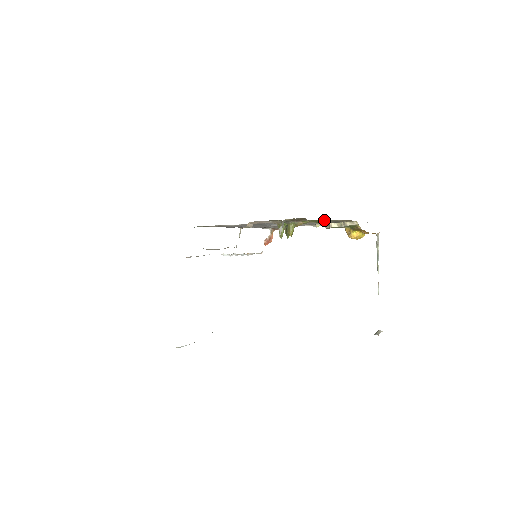
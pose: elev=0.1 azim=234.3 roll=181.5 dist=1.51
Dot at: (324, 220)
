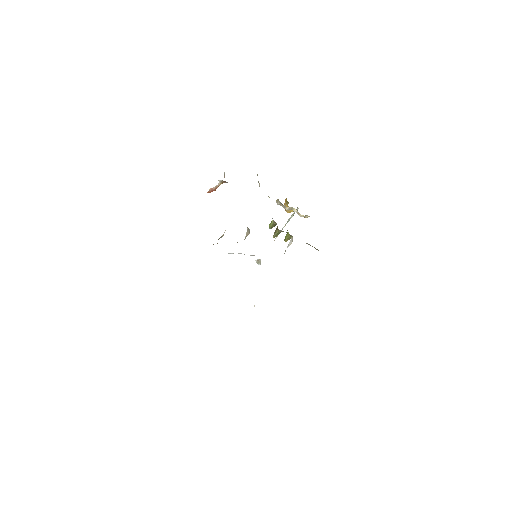
Dot at: occluded
